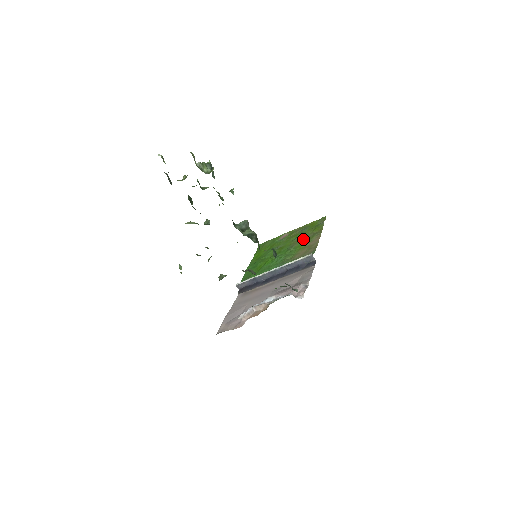
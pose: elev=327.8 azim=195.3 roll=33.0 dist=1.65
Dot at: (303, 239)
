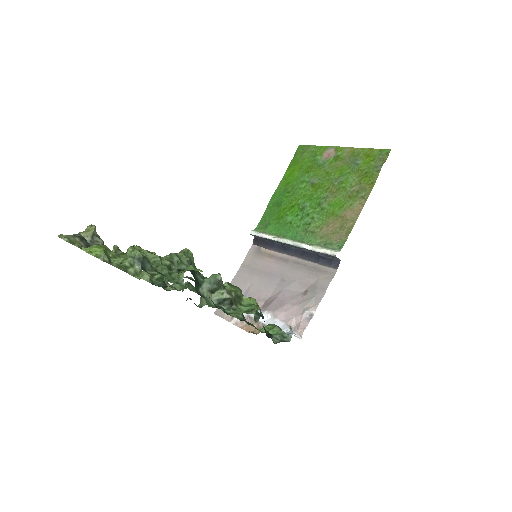
Dot at: (344, 191)
